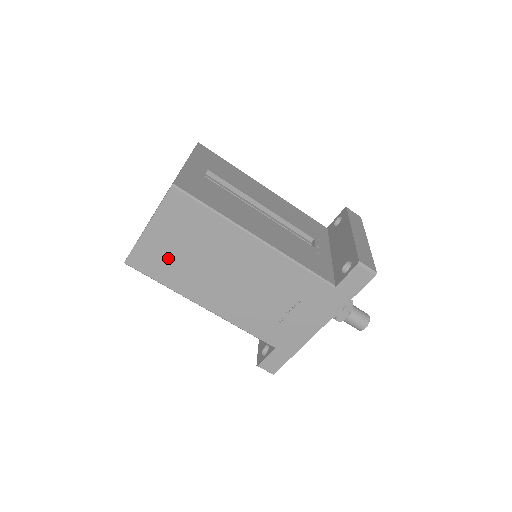
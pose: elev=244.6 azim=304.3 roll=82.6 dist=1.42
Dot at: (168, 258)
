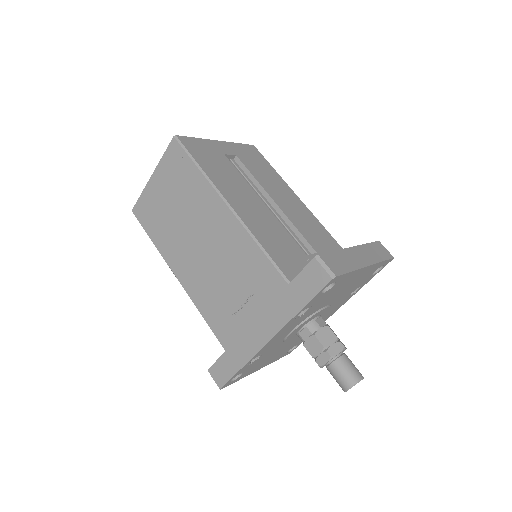
Dot at: (160, 212)
